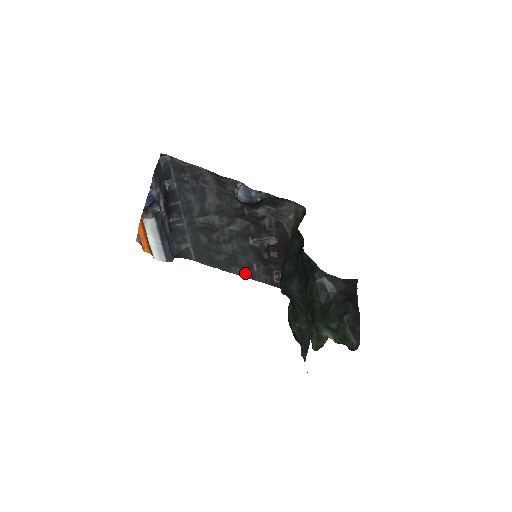
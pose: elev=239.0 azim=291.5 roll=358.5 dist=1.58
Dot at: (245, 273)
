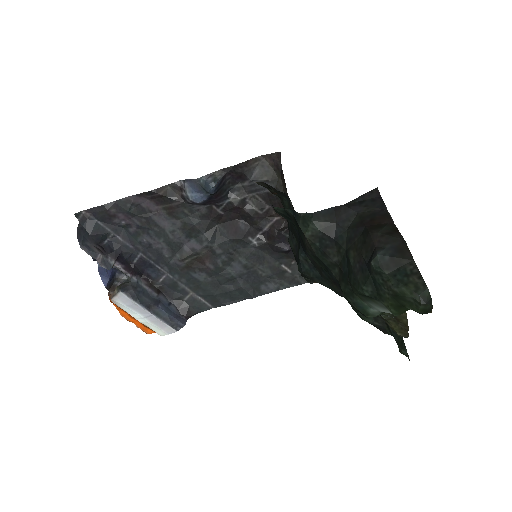
Dot at: (281, 284)
